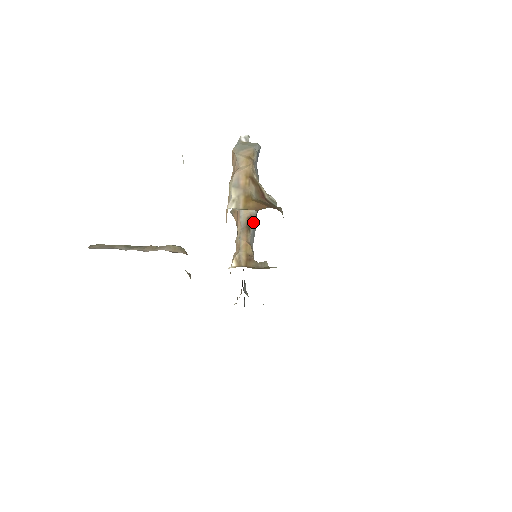
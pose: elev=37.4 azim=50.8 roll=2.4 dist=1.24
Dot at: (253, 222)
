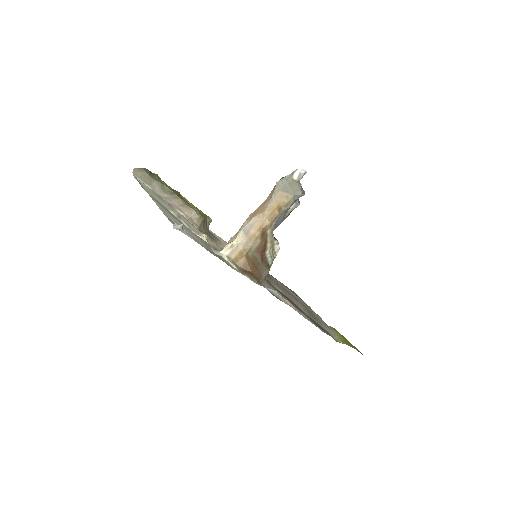
Dot at: occluded
